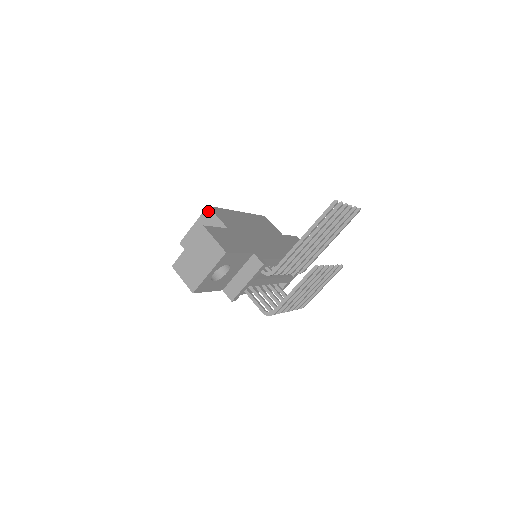
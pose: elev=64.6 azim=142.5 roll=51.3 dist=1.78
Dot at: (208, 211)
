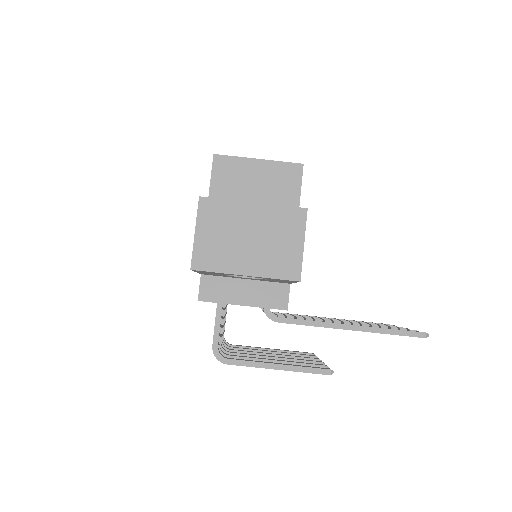
Dot at: (297, 170)
